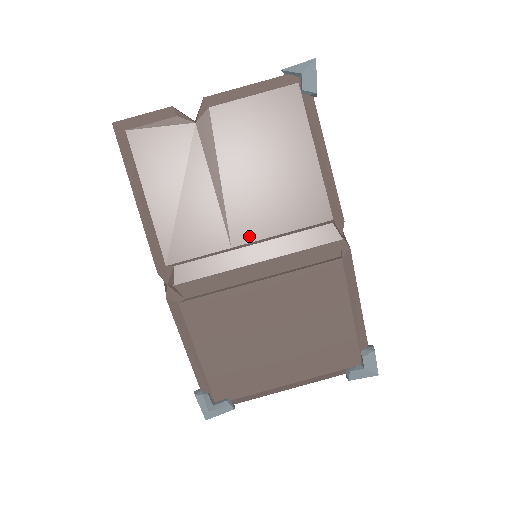
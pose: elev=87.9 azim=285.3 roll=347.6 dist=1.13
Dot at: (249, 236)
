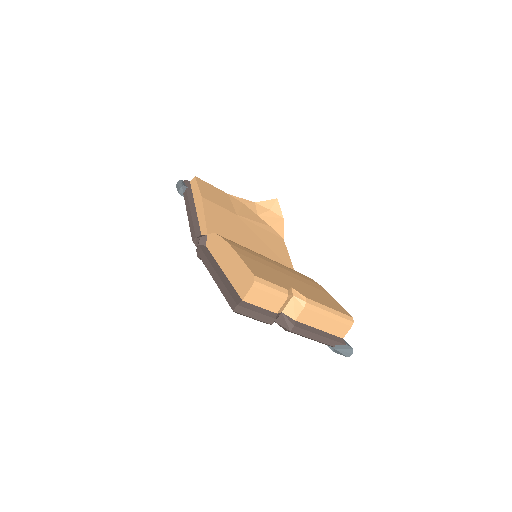
Dot at: occluded
